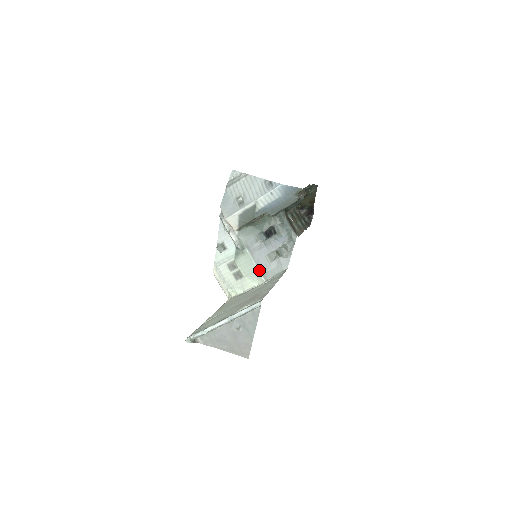
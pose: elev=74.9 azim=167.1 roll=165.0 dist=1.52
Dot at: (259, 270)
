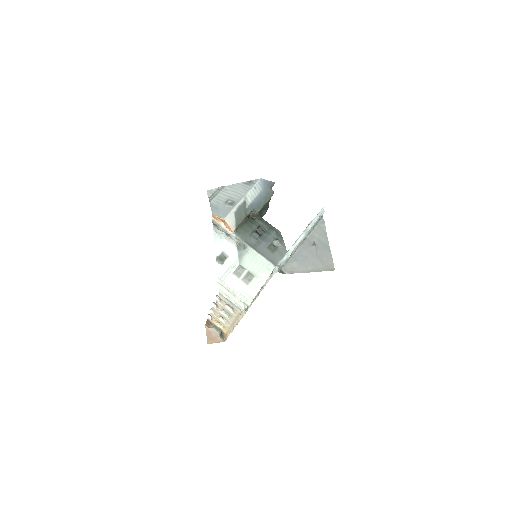
Dot at: (268, 260)
